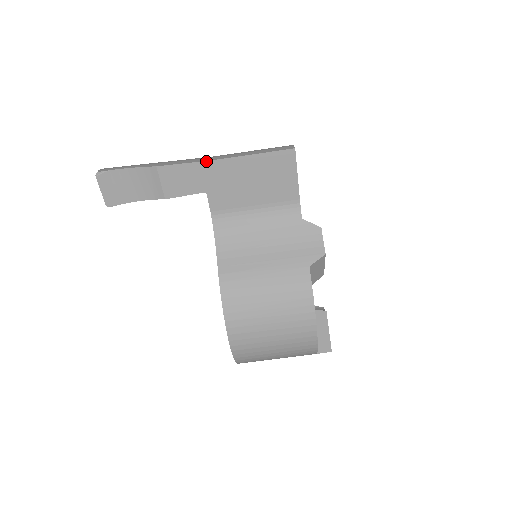
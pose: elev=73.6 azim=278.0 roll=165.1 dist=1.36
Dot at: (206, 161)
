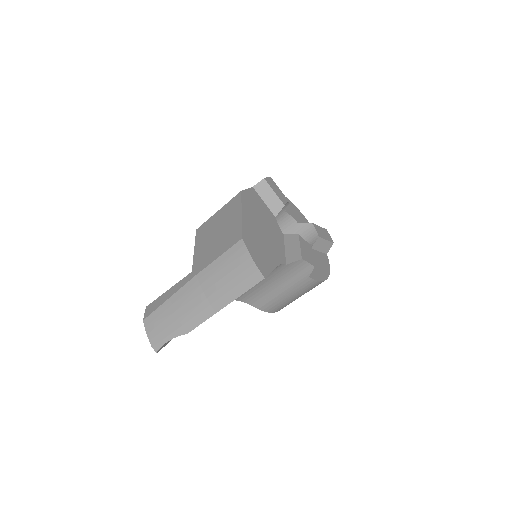
Dot at: occluded
